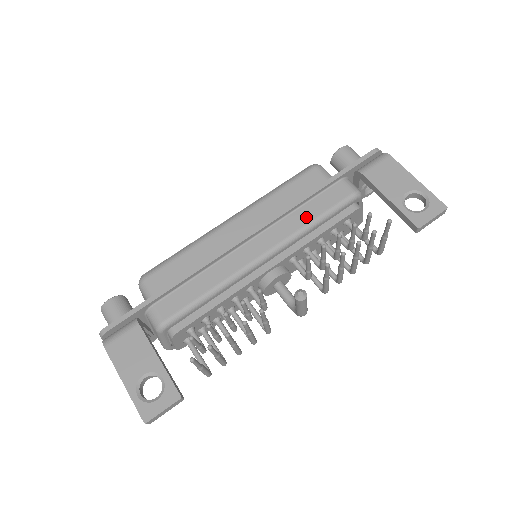
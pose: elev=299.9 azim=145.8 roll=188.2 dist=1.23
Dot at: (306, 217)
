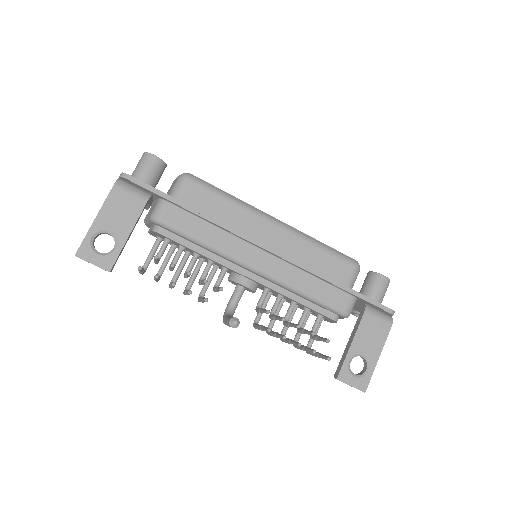
Dot at: (306, 285)
